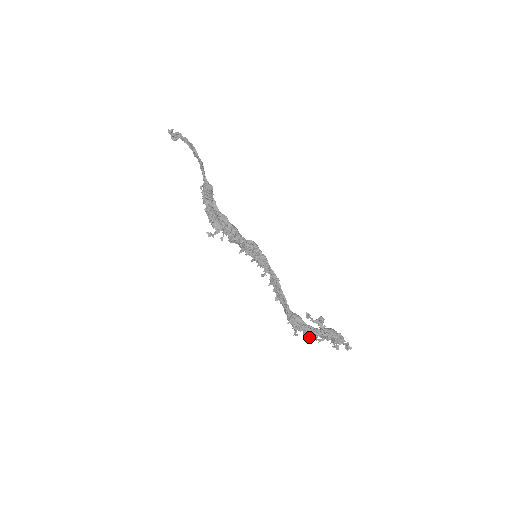
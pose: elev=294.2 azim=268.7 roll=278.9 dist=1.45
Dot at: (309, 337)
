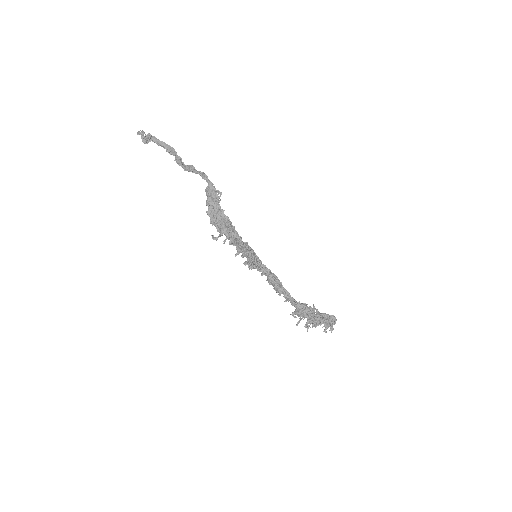
Dot at: (317, 322)
